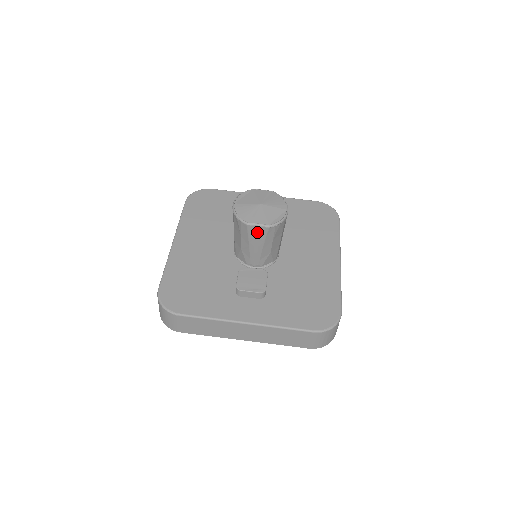
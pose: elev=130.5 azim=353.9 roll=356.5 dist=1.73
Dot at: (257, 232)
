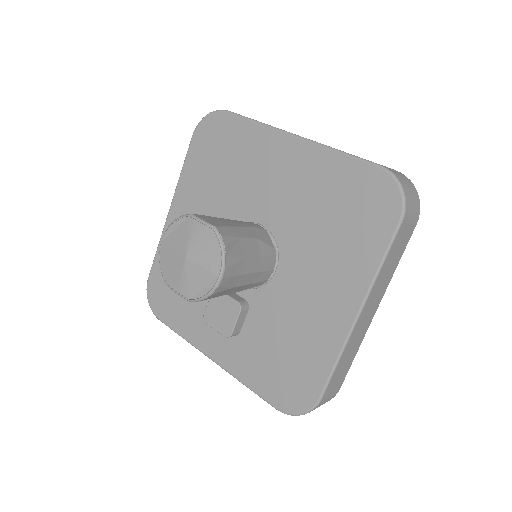
Dot at: occluded
